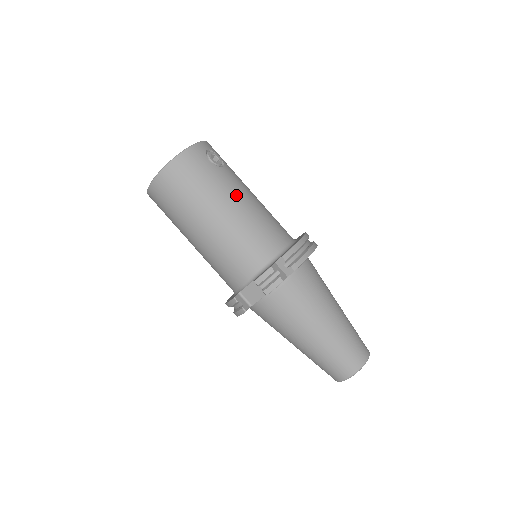
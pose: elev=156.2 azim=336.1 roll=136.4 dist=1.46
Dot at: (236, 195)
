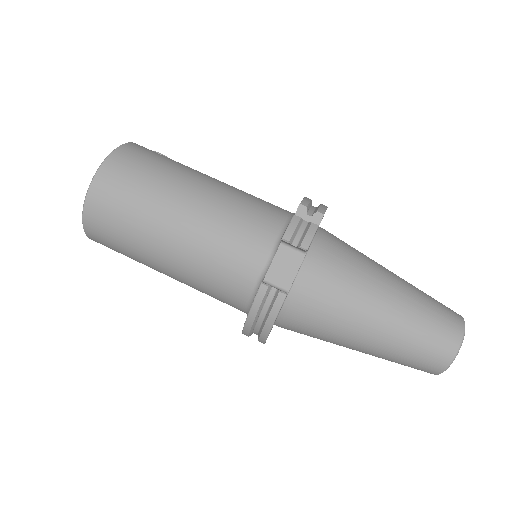
Dot at: (207, 176)
